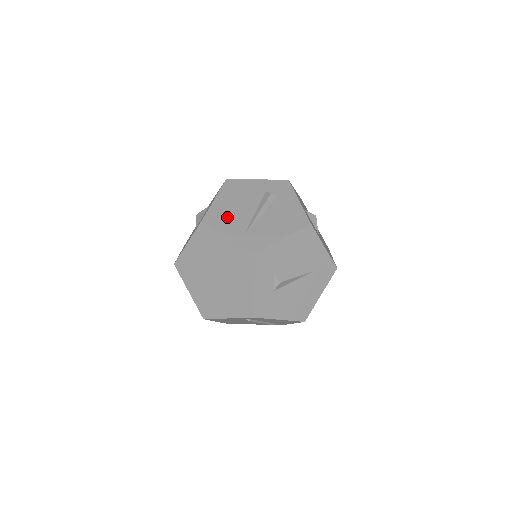
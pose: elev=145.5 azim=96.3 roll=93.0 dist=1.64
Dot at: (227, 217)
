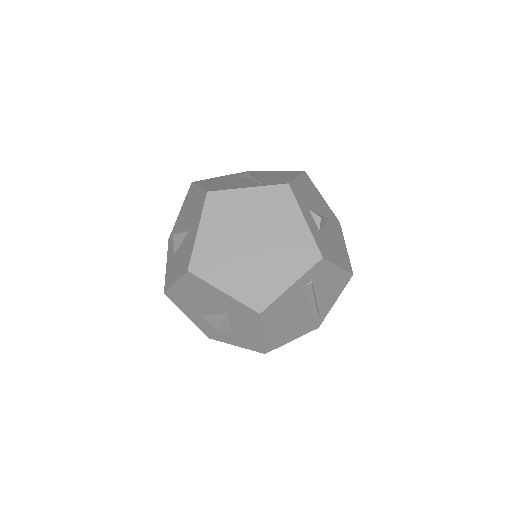
Dot at: (228, 185)
